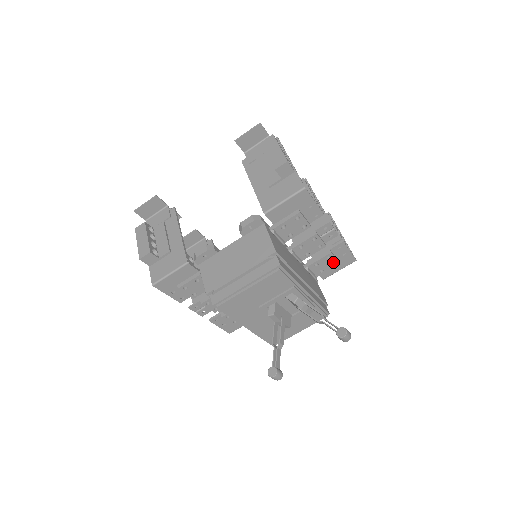
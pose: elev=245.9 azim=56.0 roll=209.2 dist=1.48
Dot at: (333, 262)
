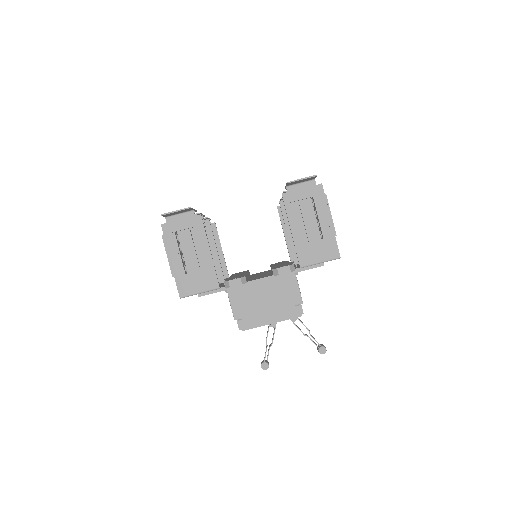
Dot at: occluded
